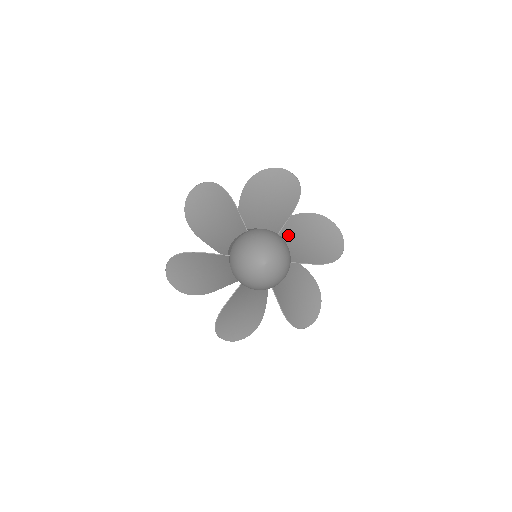
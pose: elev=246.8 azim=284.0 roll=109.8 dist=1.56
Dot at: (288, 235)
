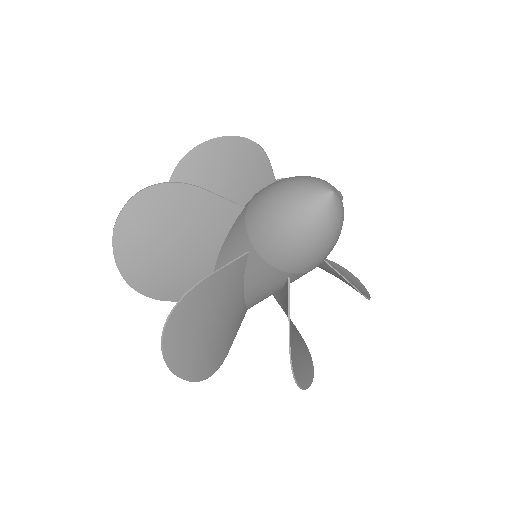
Dot at: occluded
